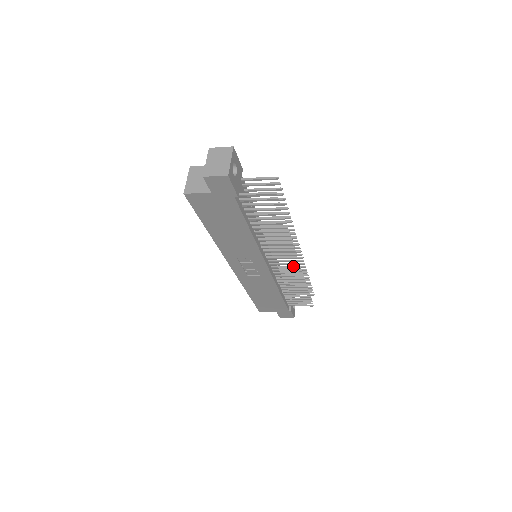
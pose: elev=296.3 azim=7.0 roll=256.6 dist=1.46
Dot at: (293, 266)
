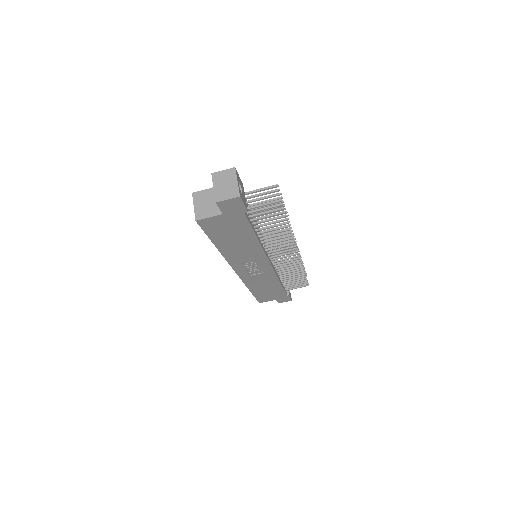
Dot at: (292, 257)
